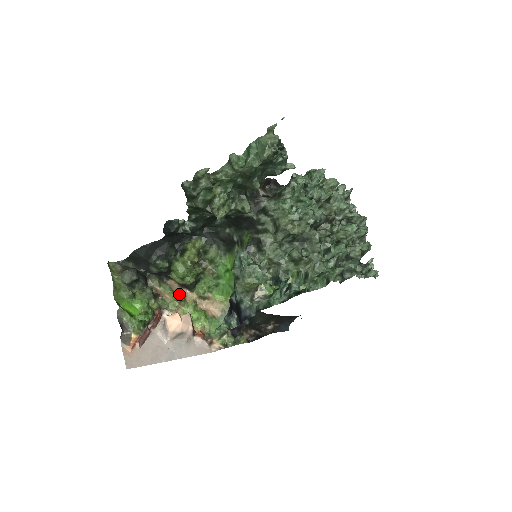
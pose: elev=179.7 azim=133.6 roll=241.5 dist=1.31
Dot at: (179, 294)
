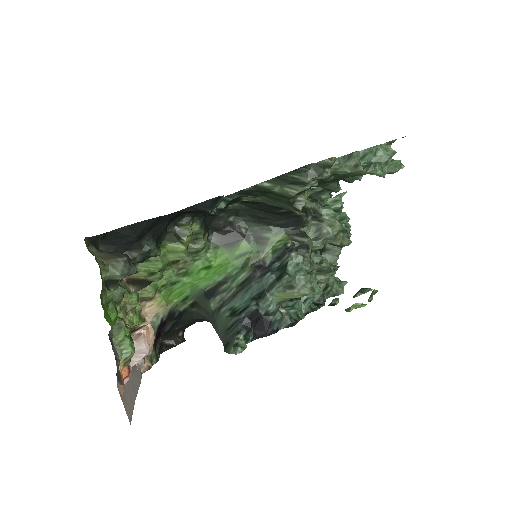
Dot at: (137, 295)
